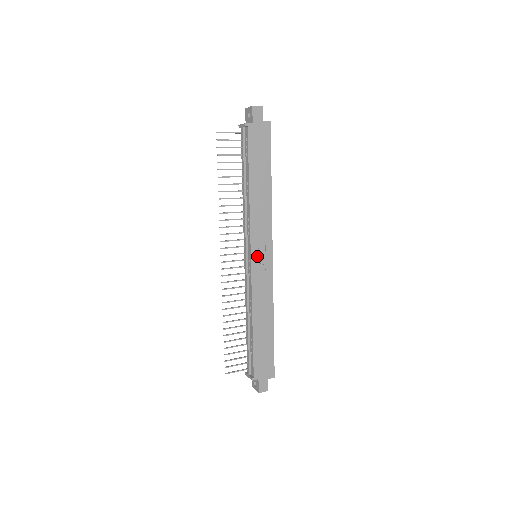
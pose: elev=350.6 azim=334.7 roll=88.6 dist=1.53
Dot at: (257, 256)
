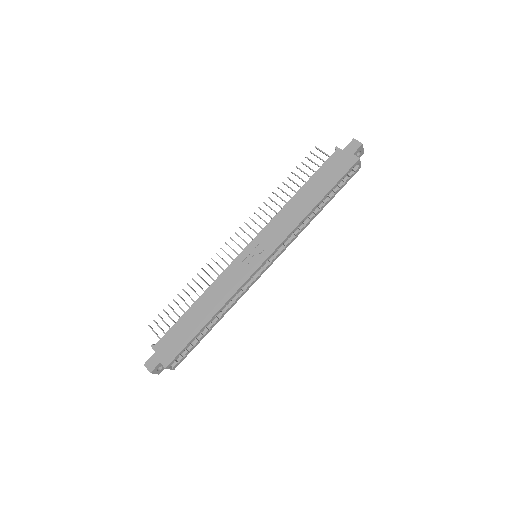
Dot at: (252, 250)
